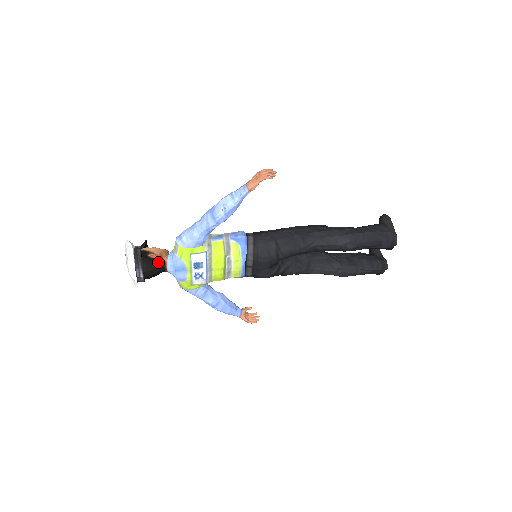
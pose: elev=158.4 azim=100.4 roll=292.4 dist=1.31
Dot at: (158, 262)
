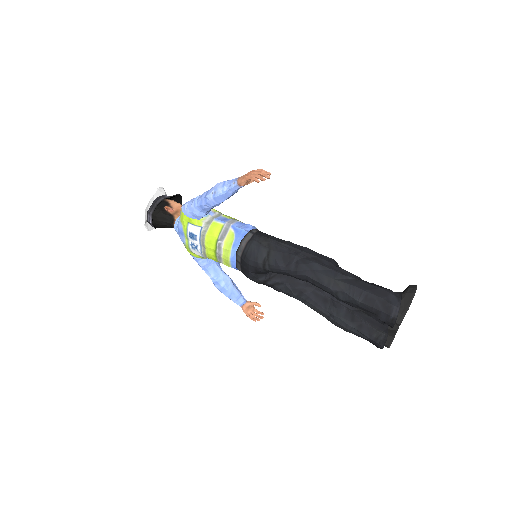
Dot at: (169, 217)
